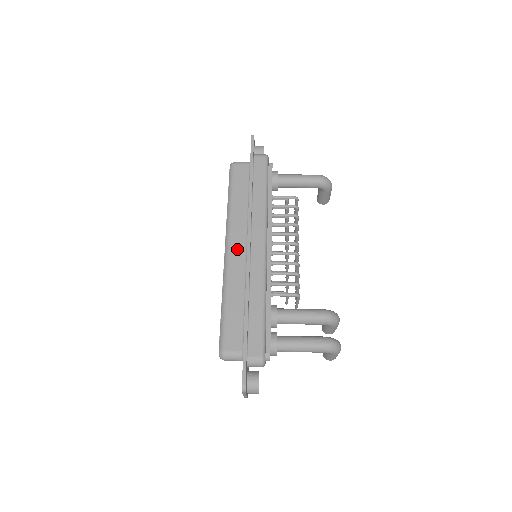
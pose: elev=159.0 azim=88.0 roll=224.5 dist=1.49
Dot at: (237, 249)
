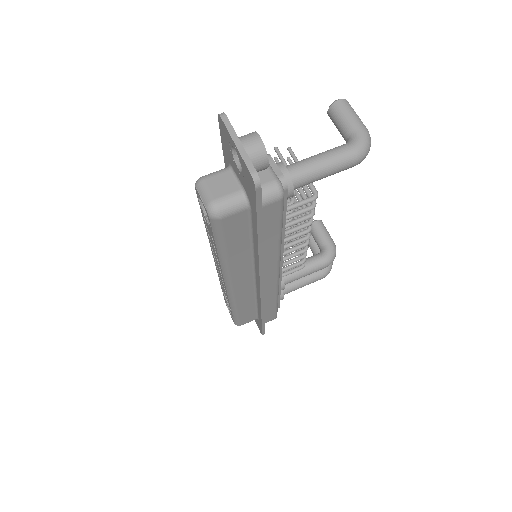
Dot at: (243, 284)
